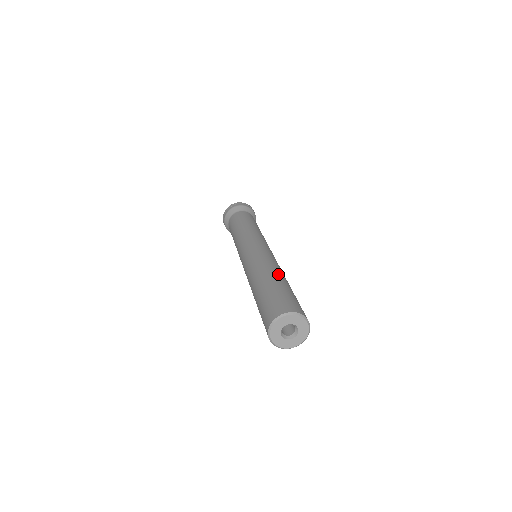
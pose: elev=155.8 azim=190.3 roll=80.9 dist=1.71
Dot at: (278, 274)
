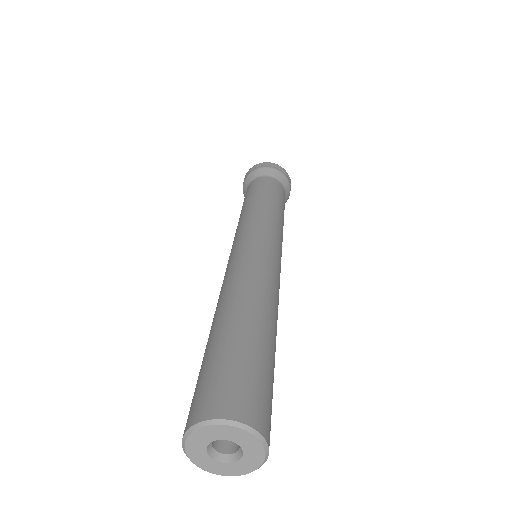
Dot at: (275, 326)
